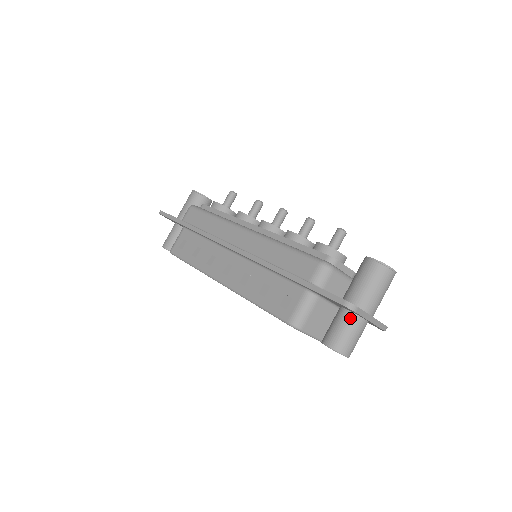
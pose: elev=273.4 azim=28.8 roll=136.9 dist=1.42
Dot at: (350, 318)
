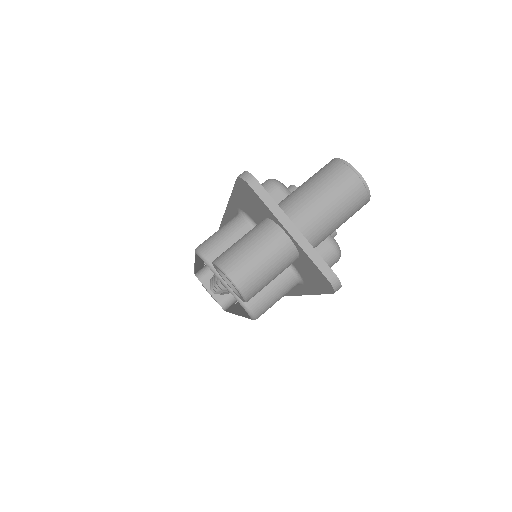
Dot at: (260, 224)
